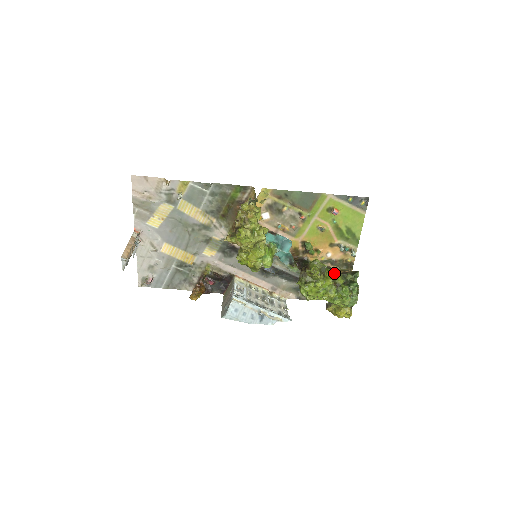
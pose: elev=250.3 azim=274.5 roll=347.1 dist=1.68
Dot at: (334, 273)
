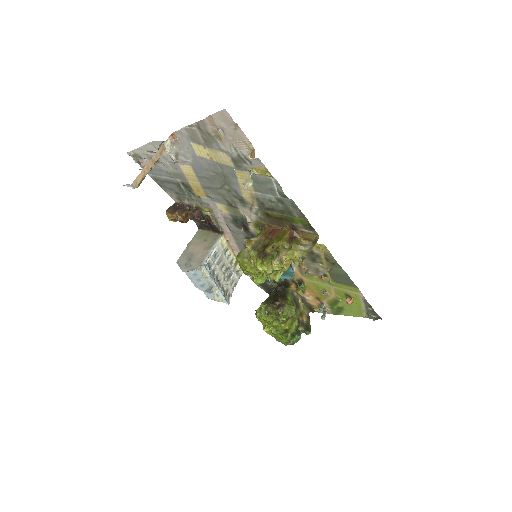
Dot at: (295, 320)
